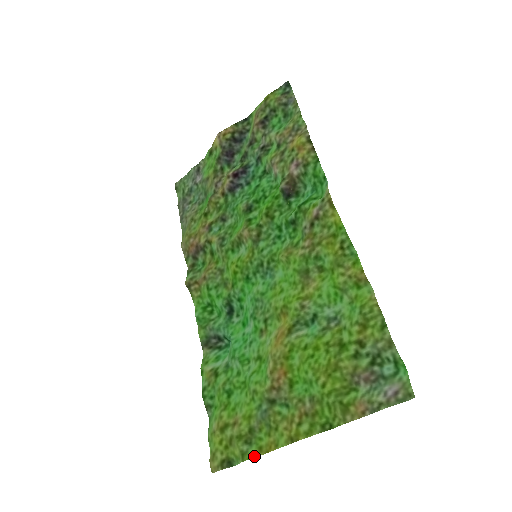
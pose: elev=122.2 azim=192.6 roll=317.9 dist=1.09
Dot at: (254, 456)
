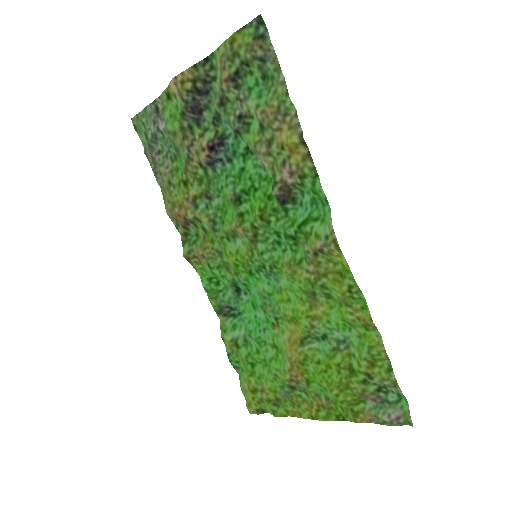
Dot at: (283, 416)
